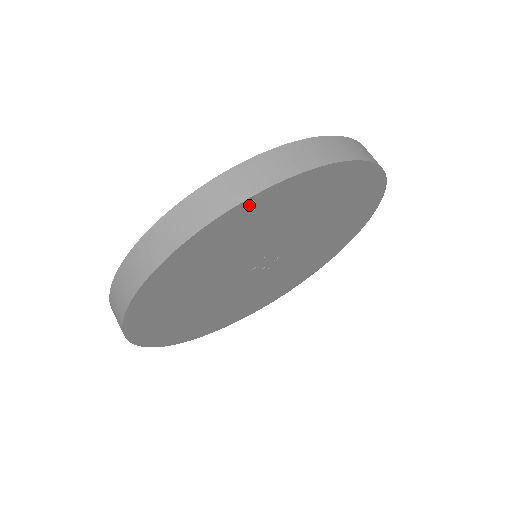
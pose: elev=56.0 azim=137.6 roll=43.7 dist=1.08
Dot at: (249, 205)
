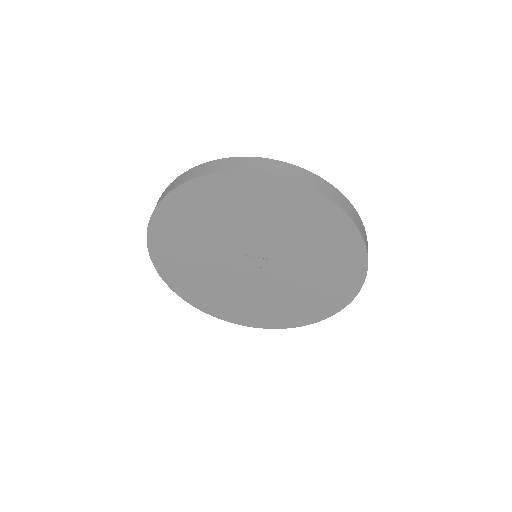
Dot at: (174, 199)
